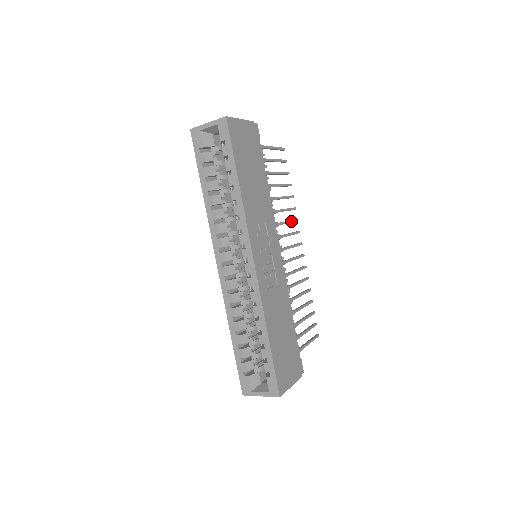
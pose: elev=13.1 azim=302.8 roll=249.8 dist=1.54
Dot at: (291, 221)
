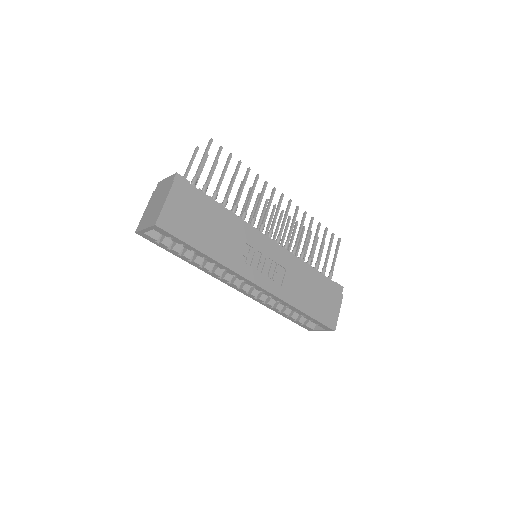
Dot at: (262, 194)
